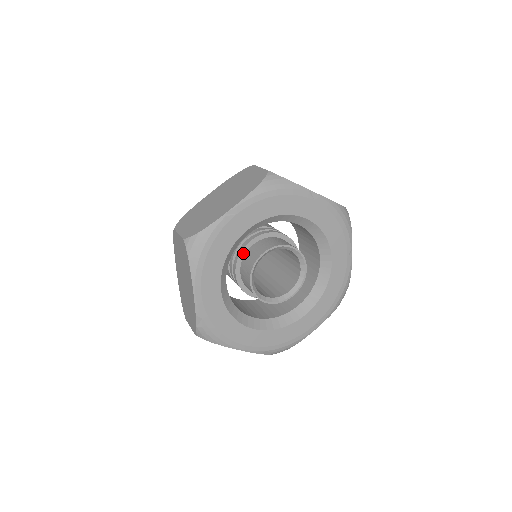
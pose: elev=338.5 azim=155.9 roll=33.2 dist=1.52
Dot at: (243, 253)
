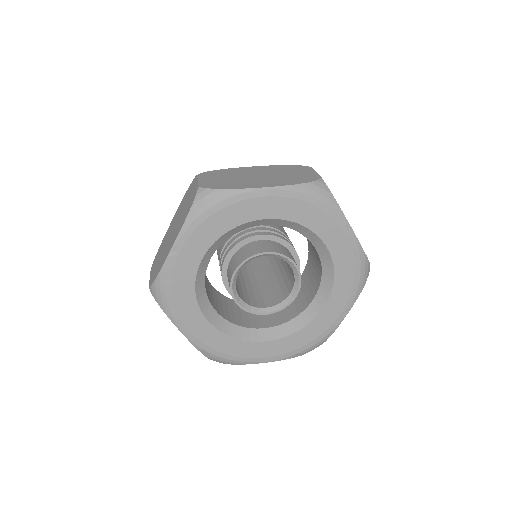
Dot at: (225, 271)
